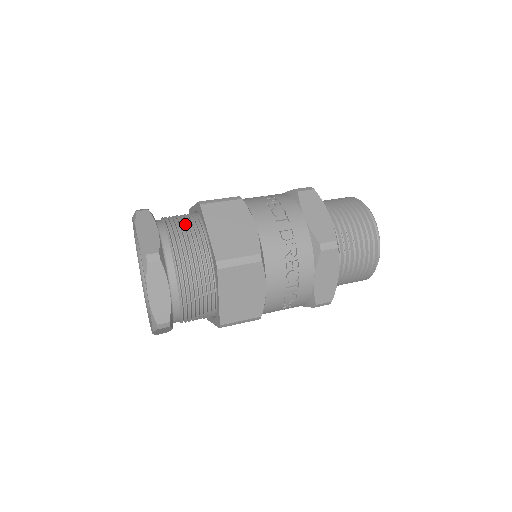
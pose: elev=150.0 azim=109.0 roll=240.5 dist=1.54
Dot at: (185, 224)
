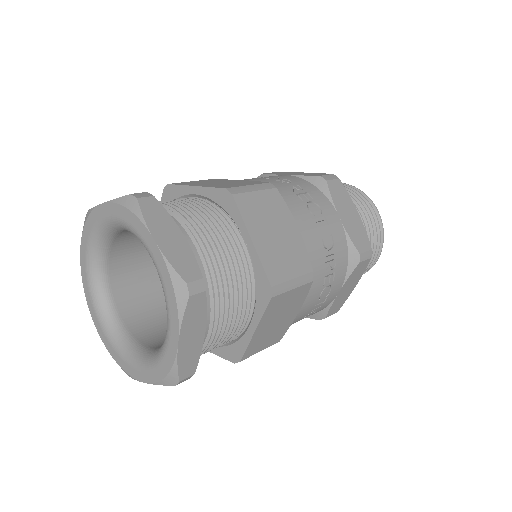
Dot at: (208, 222)
